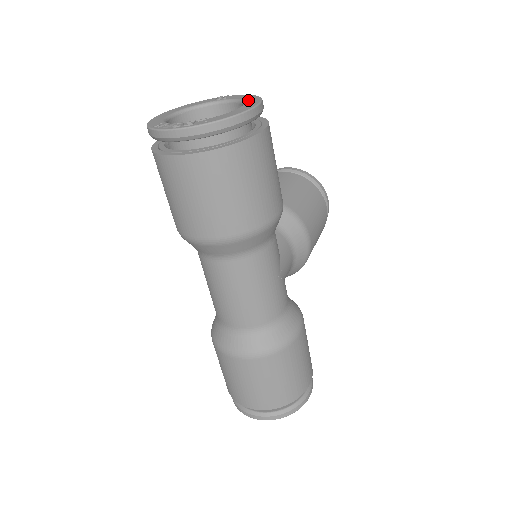
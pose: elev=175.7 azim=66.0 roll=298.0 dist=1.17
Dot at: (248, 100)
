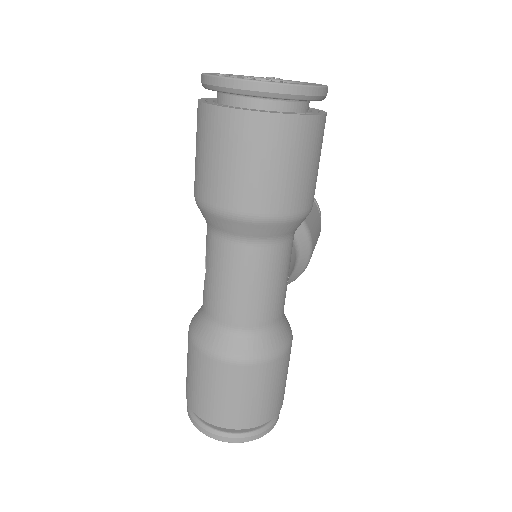
Dot at: (310, 83)
